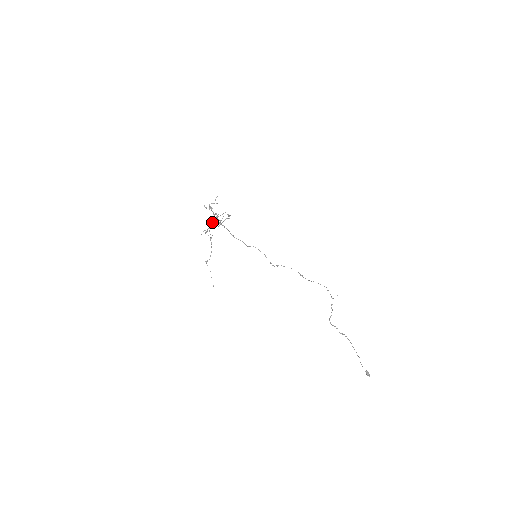
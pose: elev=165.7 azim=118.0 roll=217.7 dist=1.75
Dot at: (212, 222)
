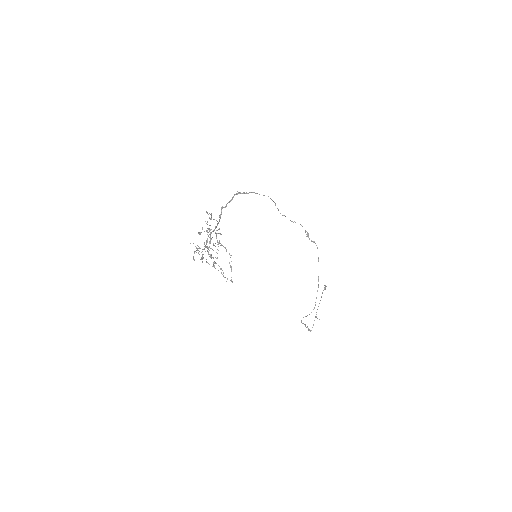
Dot at: occluded
